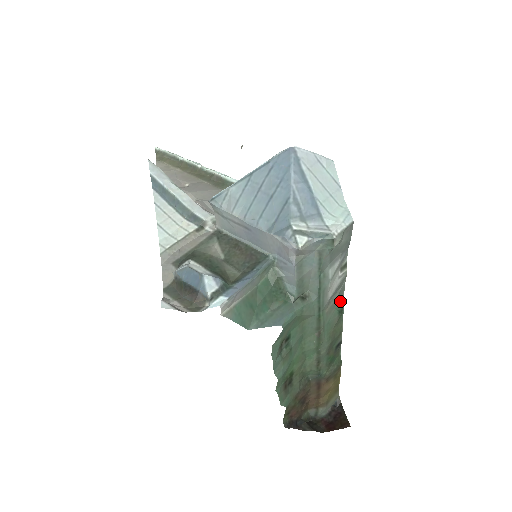
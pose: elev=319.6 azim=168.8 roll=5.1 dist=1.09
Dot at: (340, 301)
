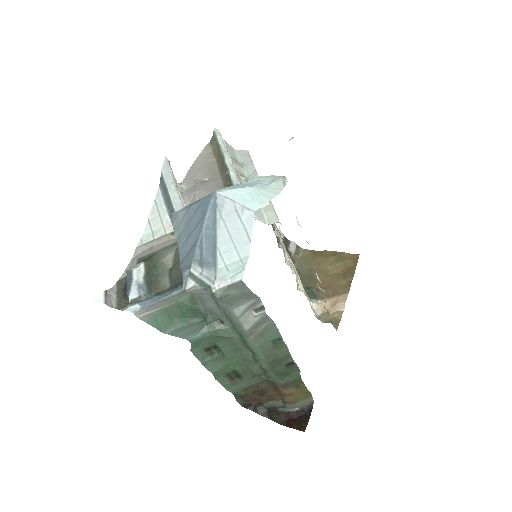
Dot at: (273, 332)
